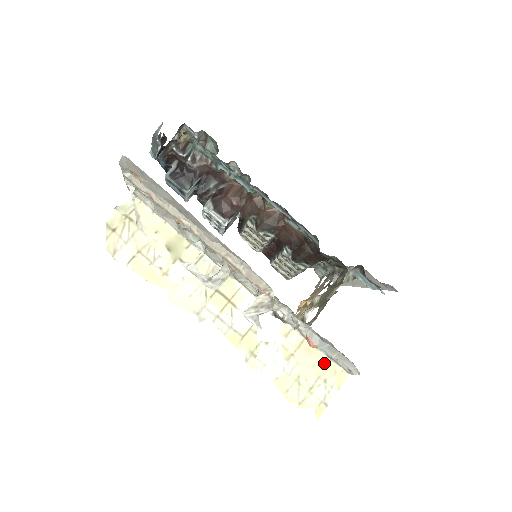
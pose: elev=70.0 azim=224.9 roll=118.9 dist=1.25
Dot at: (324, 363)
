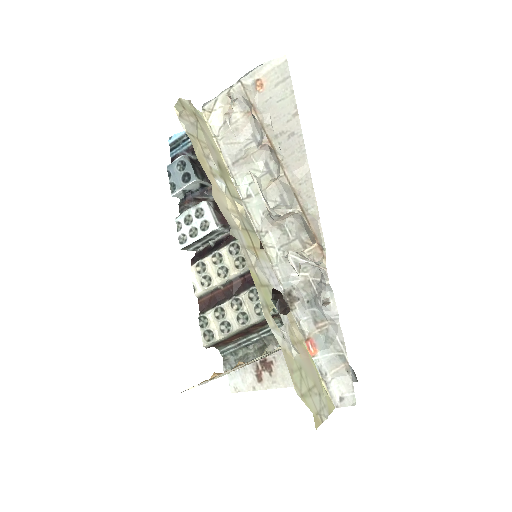
Dot at: (318, 377)
